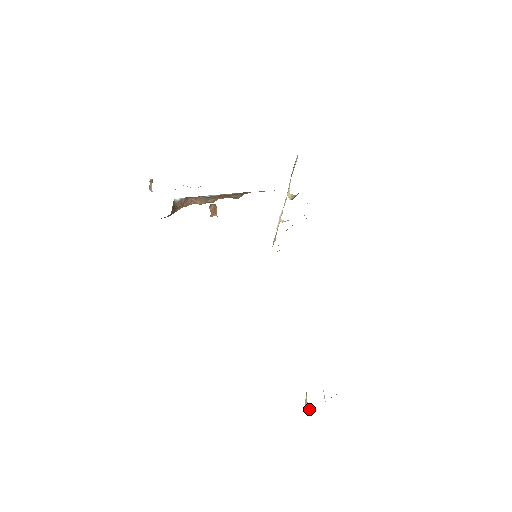
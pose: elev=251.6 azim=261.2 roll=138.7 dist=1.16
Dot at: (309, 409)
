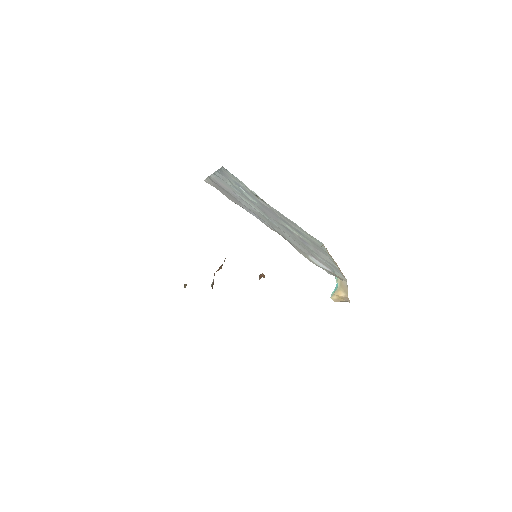
Dot at: occluded
